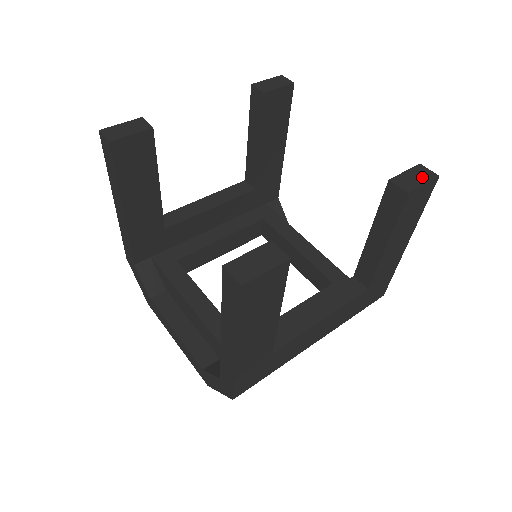
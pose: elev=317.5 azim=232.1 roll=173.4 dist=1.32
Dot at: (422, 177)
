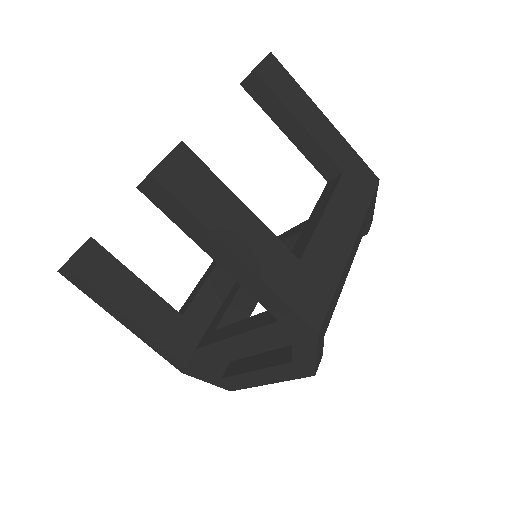
Dot at: occluded
